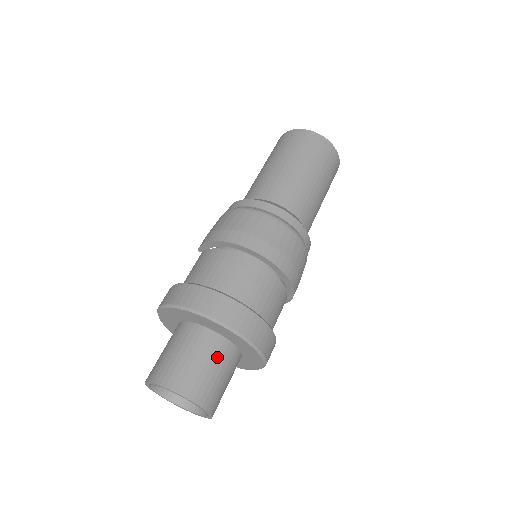
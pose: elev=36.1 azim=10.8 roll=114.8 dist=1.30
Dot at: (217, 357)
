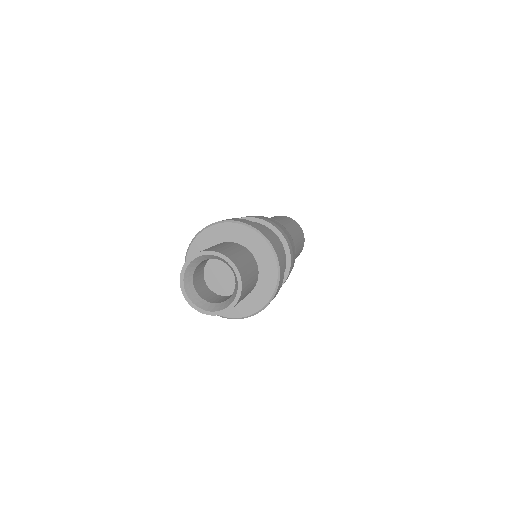
Dot at: (253, 272)
